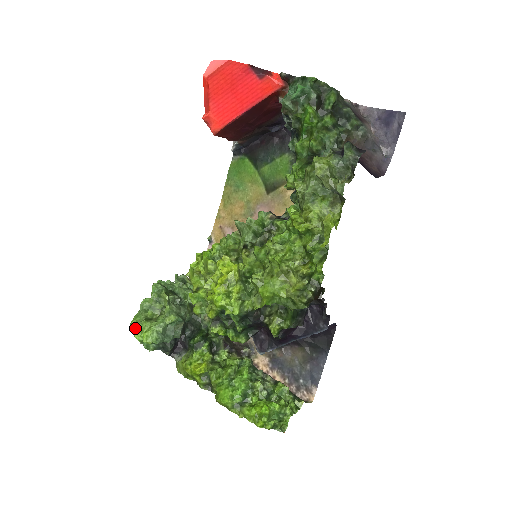
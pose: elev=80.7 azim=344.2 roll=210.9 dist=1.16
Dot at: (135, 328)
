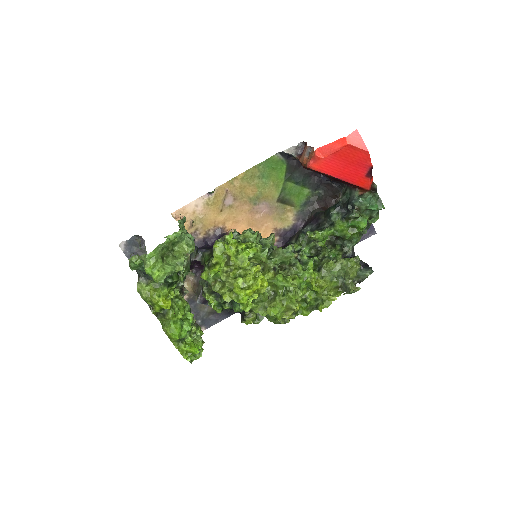
Dot at: (151, 262)
